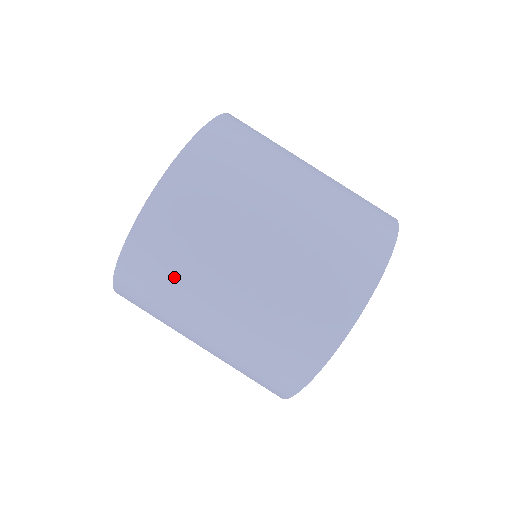
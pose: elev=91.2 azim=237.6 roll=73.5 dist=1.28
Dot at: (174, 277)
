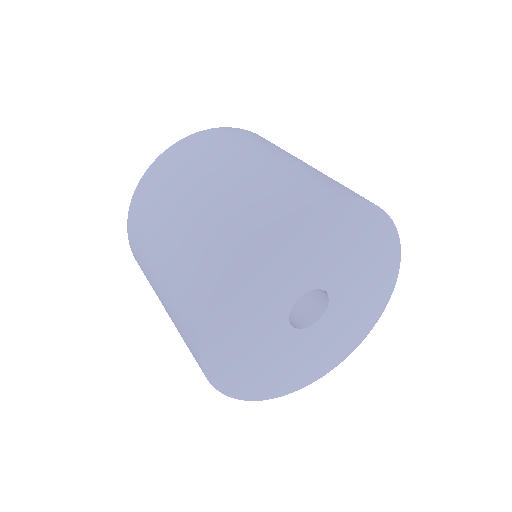
Dot at: (195, 158)
